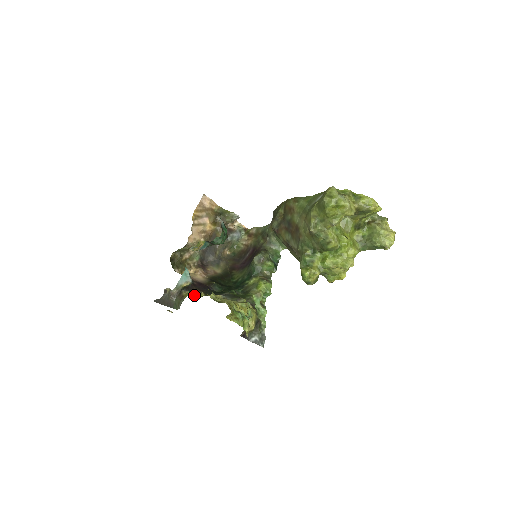
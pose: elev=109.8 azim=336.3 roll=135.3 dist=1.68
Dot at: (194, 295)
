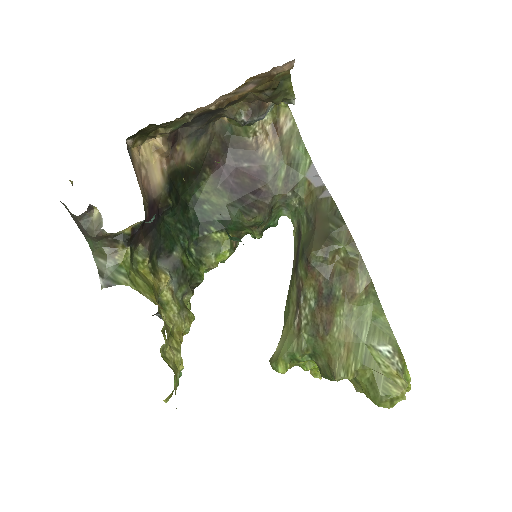
Dot at: (133, 255)
